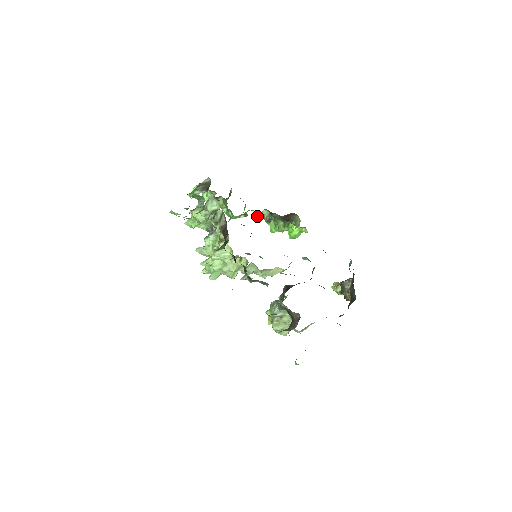
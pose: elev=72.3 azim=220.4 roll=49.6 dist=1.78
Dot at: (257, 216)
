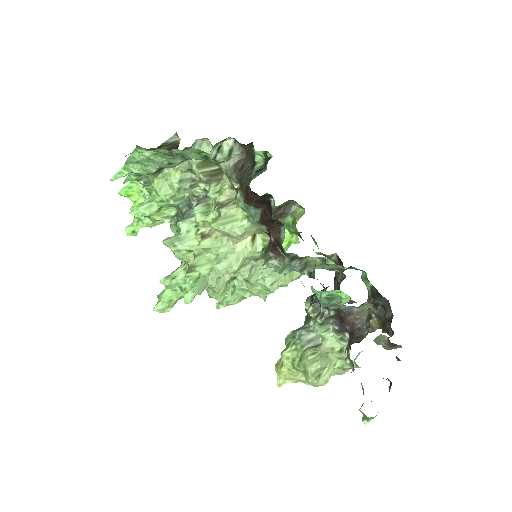
Dot at: occluded
